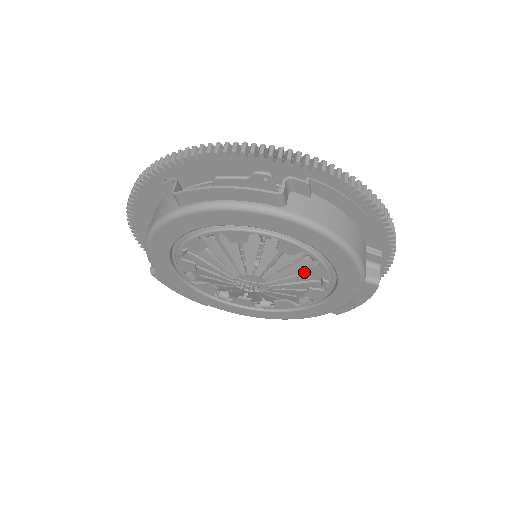
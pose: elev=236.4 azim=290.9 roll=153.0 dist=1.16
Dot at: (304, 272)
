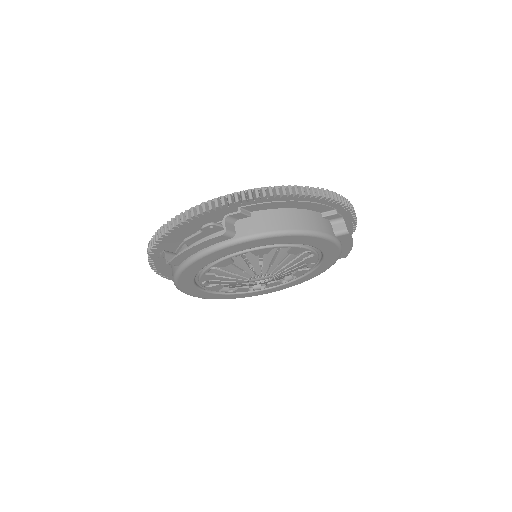
Dot at: (289, 254)
